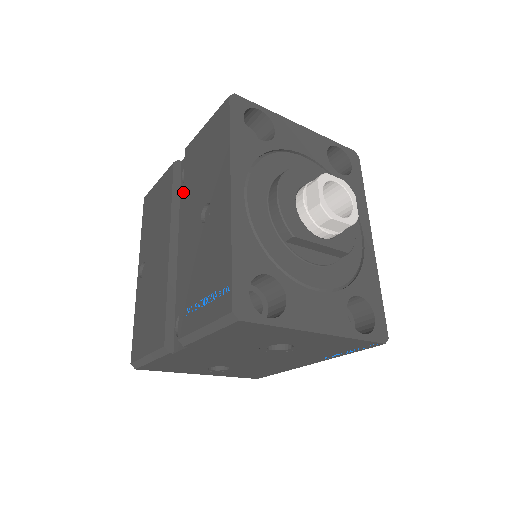
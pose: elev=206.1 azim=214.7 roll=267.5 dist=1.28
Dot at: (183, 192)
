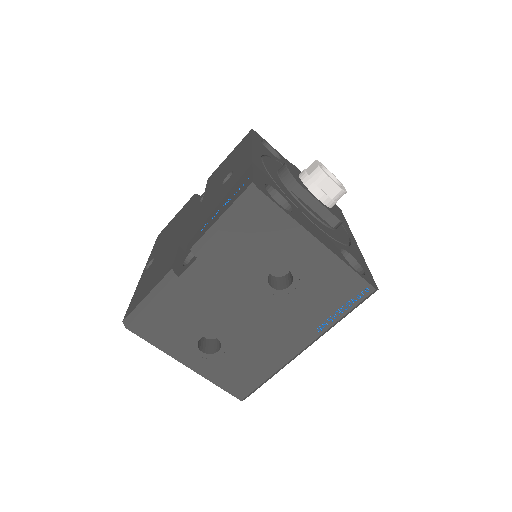
Dot at: (204, 193)
